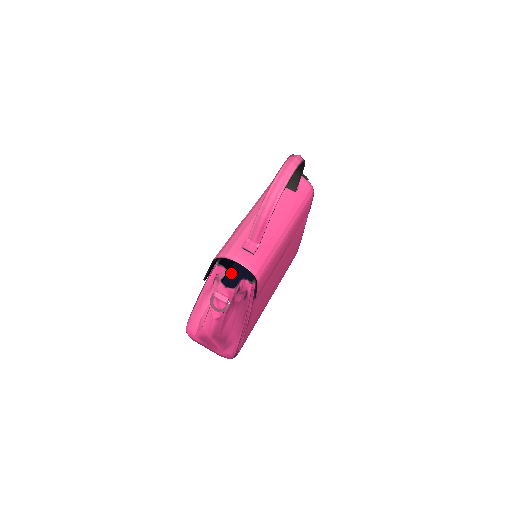
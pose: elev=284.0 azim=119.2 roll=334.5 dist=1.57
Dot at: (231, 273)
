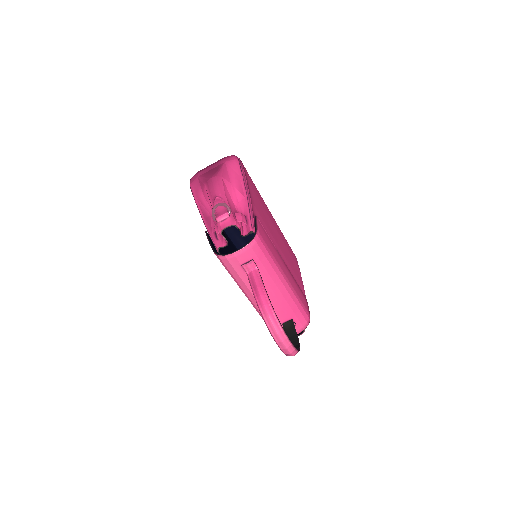
Dot at: (226, 228)
